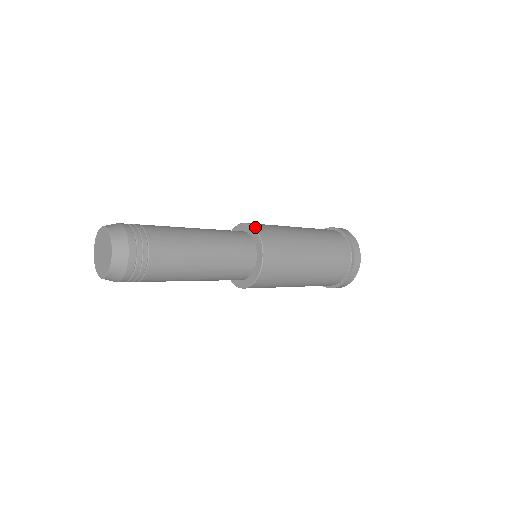
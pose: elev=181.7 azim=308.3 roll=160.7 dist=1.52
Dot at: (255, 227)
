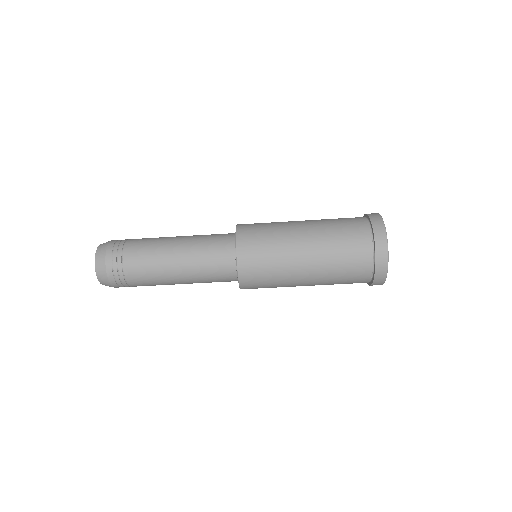
Dot at: occluded
